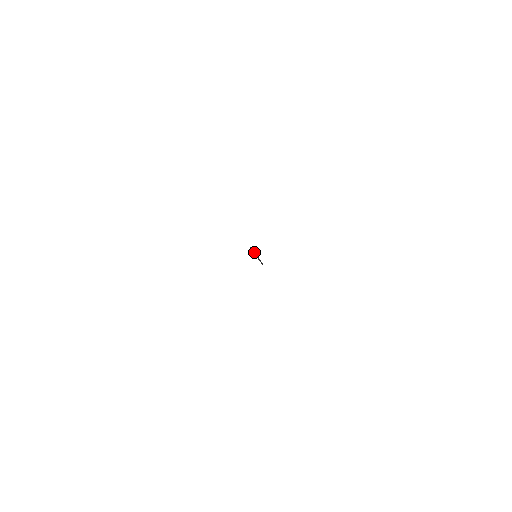
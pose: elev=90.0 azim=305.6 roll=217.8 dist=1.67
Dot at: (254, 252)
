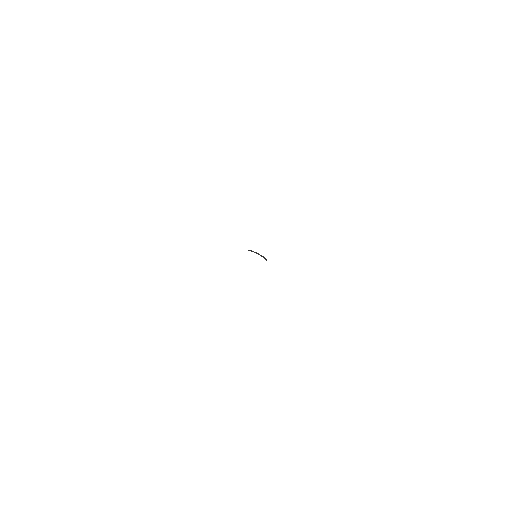
Dot at: (260, 255)
